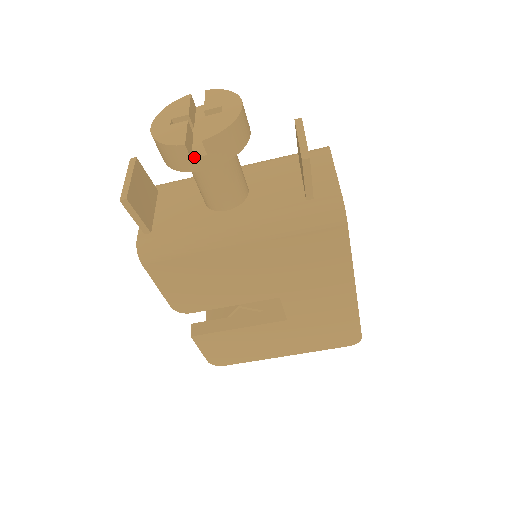
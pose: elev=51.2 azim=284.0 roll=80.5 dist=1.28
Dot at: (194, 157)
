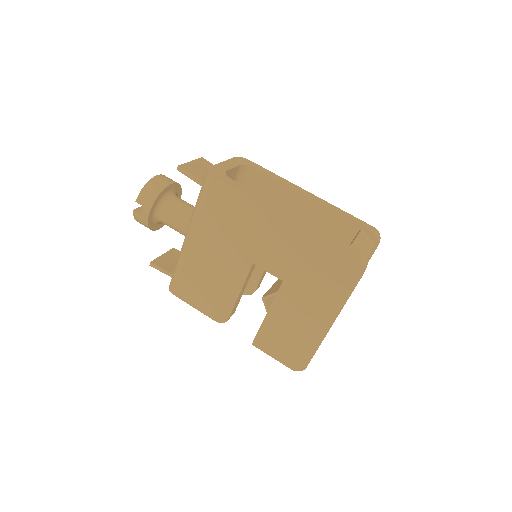
Dot at: (141, 212)
